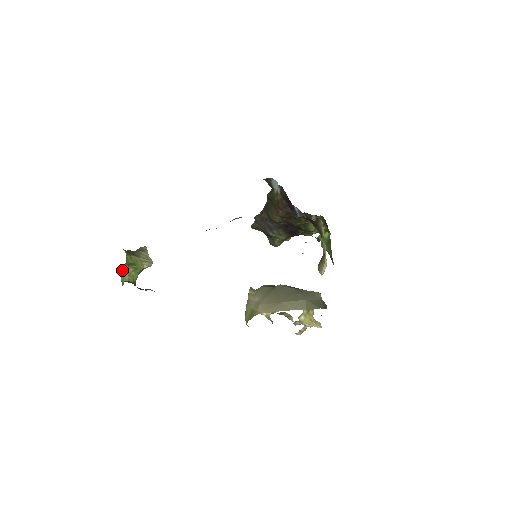
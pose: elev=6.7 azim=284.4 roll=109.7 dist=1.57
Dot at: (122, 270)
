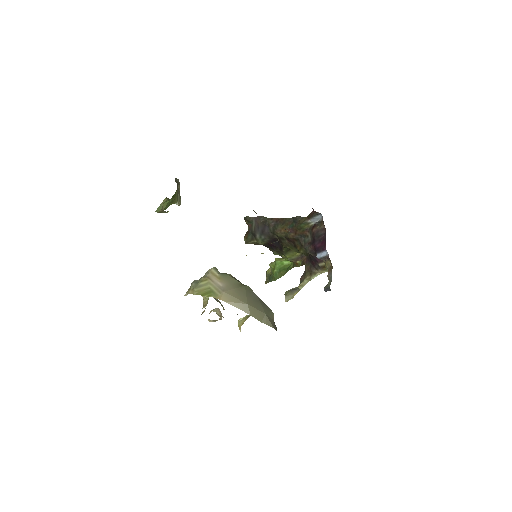
Dot at: (168, 198)
